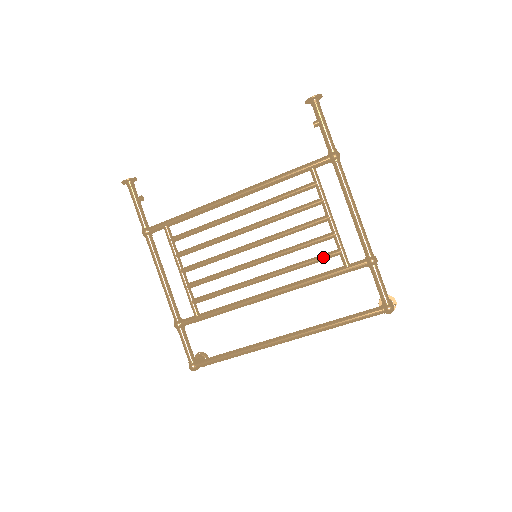
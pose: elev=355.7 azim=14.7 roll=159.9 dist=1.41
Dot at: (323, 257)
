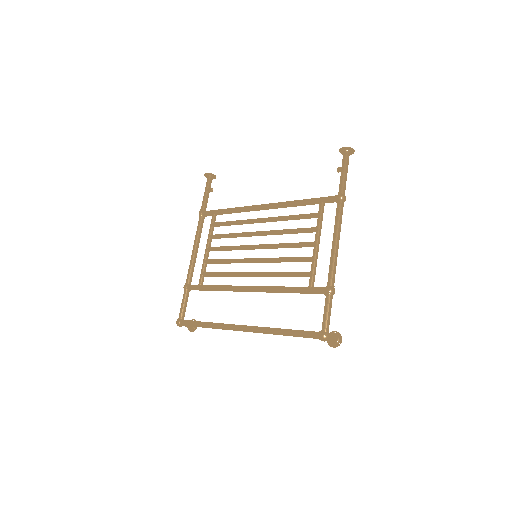
Dot at: (297, 273)
